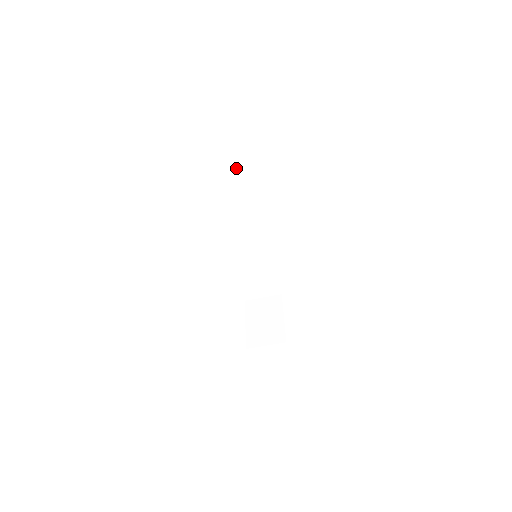
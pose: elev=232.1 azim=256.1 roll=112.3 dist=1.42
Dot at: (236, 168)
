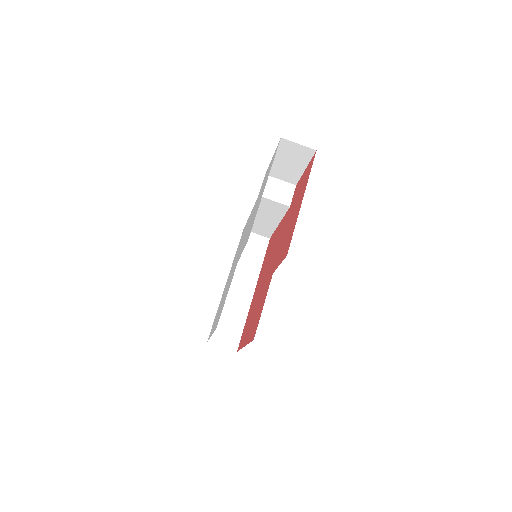
Dot at: (249, 242)
